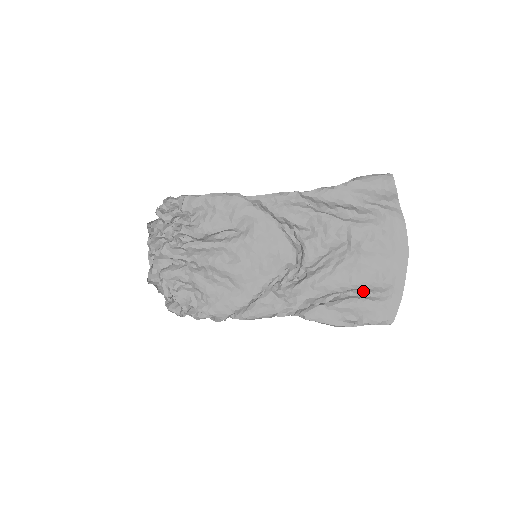
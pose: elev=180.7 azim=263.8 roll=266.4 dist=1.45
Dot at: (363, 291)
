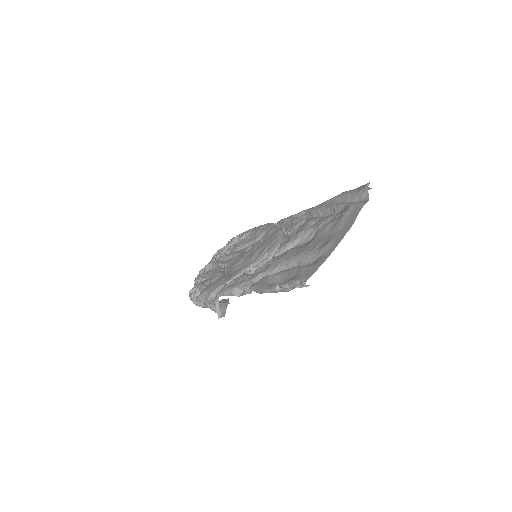
Dot at: (303, 263)
